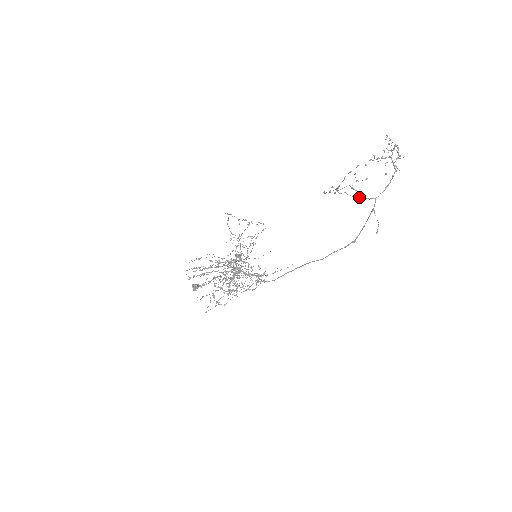
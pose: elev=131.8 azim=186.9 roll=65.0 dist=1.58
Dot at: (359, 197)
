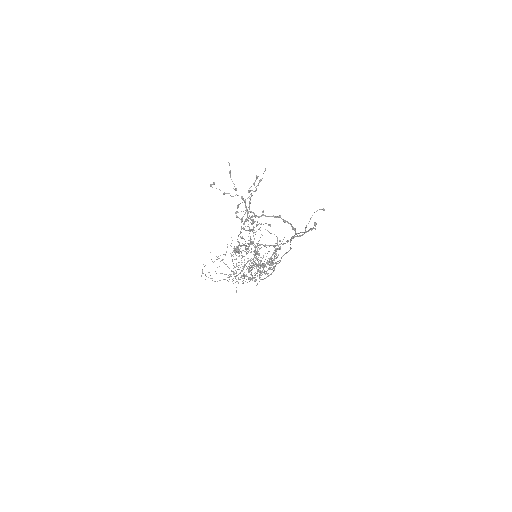
Dot at: occluded
